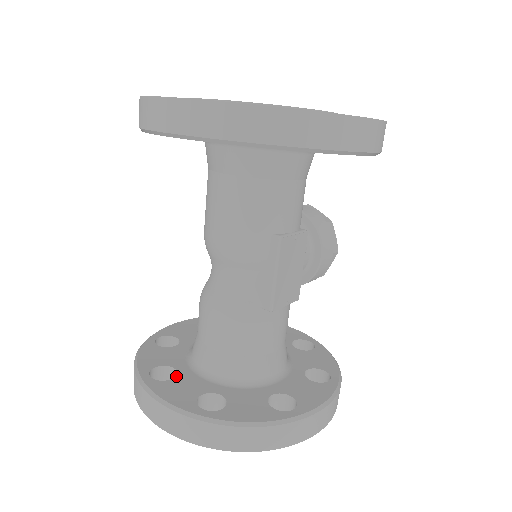
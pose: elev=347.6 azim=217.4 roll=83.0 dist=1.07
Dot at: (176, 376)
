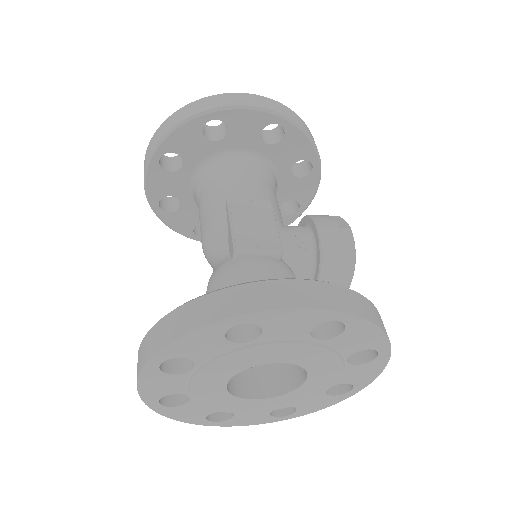
Dot at: occluded
